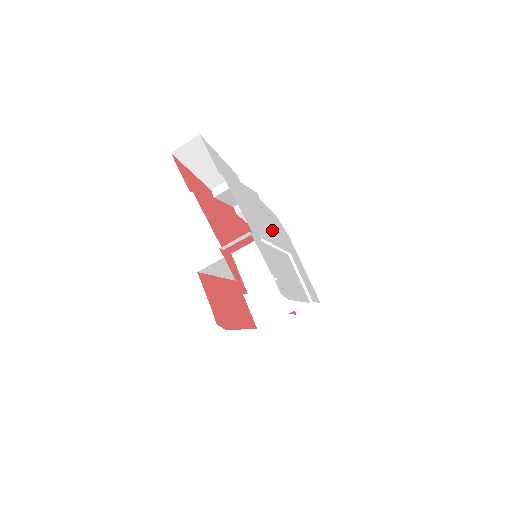
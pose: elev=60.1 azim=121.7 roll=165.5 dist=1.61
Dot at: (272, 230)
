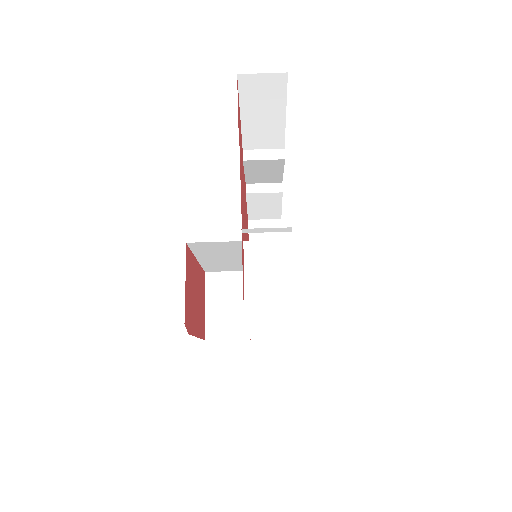
Dot at: occluded
